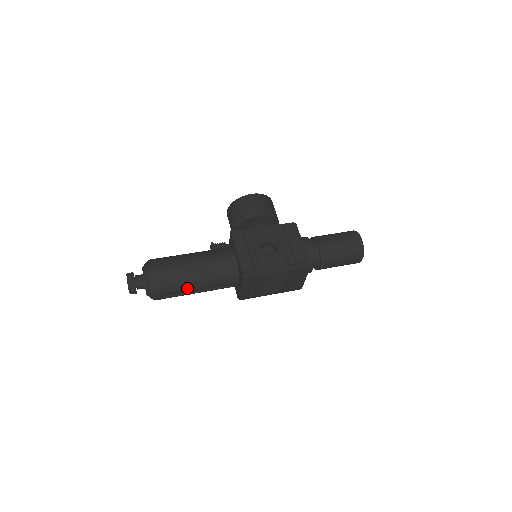
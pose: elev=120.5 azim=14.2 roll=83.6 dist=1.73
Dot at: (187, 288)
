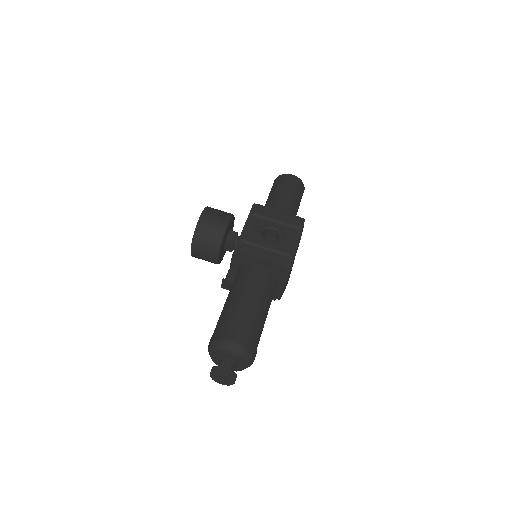
Dot at: (263, 326)
